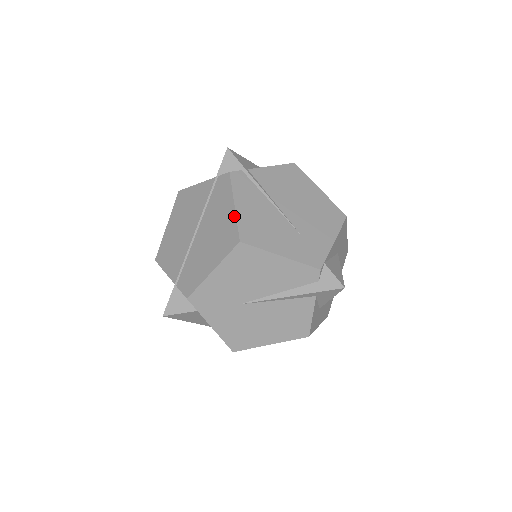
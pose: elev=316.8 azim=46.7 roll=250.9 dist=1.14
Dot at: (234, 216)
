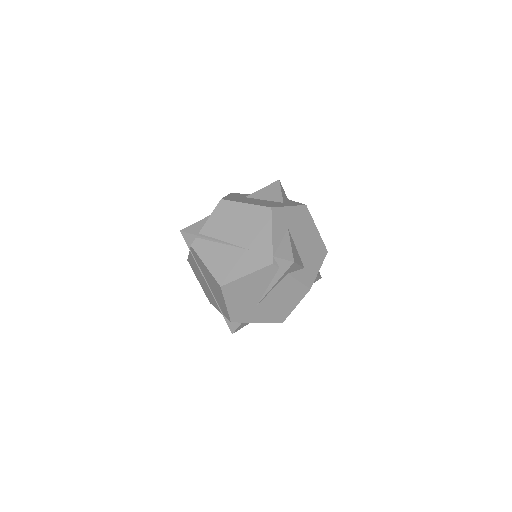
Dot at: (209, 272)
